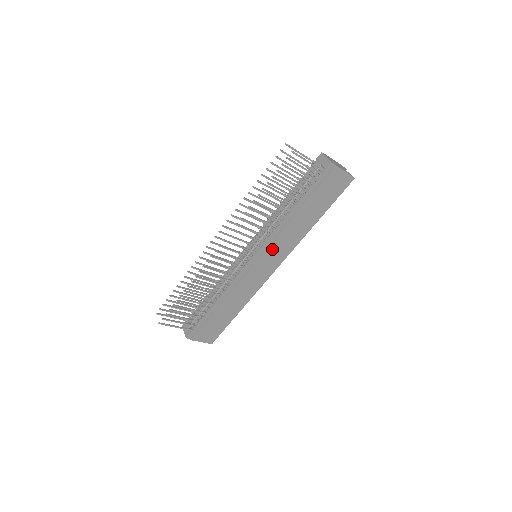
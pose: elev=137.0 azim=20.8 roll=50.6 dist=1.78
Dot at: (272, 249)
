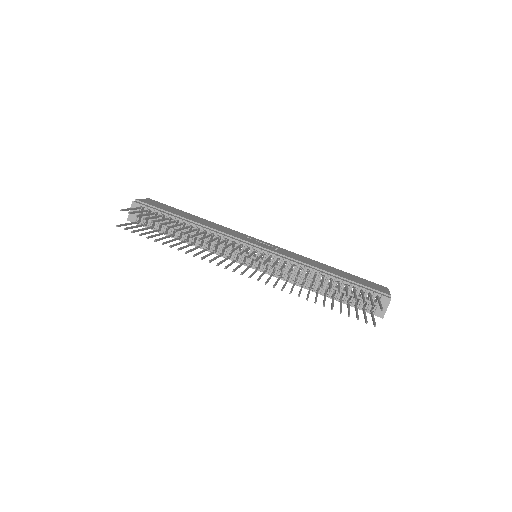
Dot at: occluded
